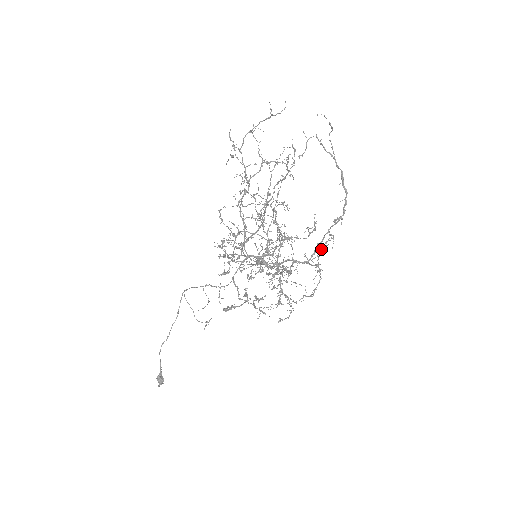
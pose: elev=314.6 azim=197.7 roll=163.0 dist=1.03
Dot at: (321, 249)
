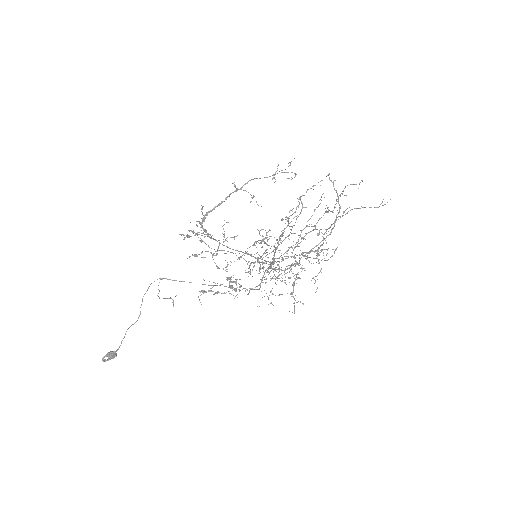
Dot at: occluded
